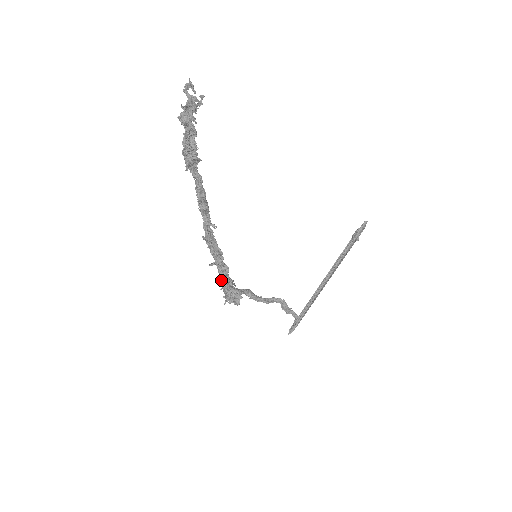
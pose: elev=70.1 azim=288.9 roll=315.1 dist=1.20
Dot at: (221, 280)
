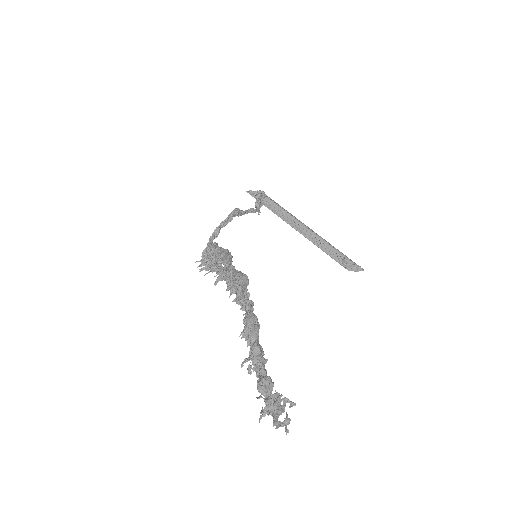
Dot at: (209, 258)
